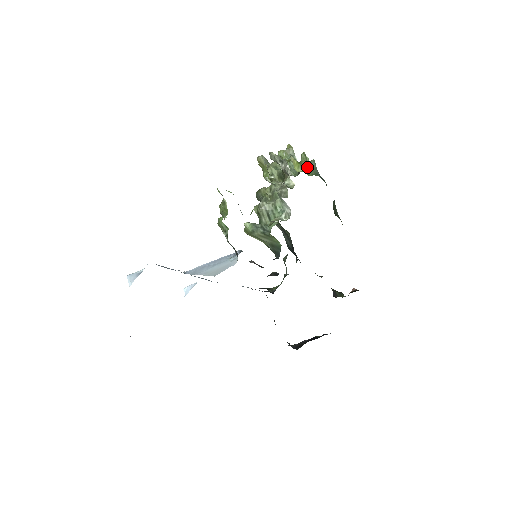
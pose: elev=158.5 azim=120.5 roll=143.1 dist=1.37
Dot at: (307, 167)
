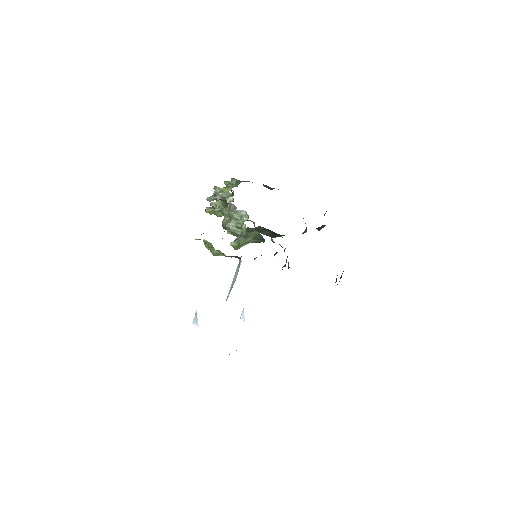
Dot at: (232, 185)
